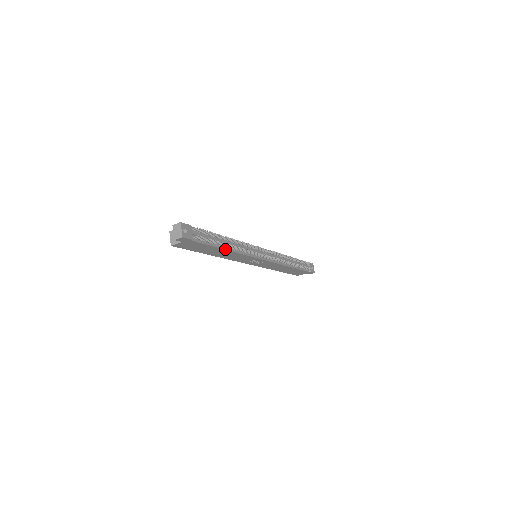
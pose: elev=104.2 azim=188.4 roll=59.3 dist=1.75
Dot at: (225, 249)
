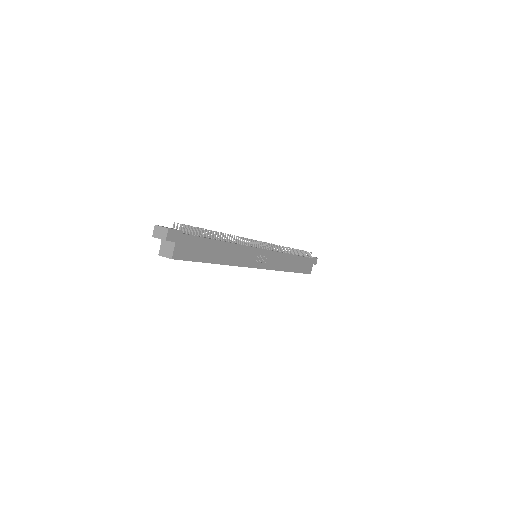
Dot at: (220, 241)
